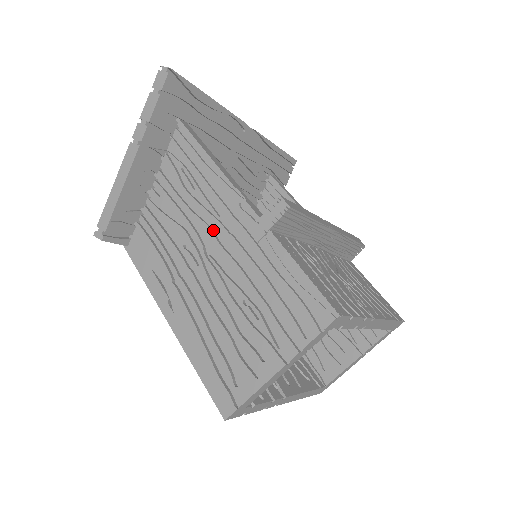
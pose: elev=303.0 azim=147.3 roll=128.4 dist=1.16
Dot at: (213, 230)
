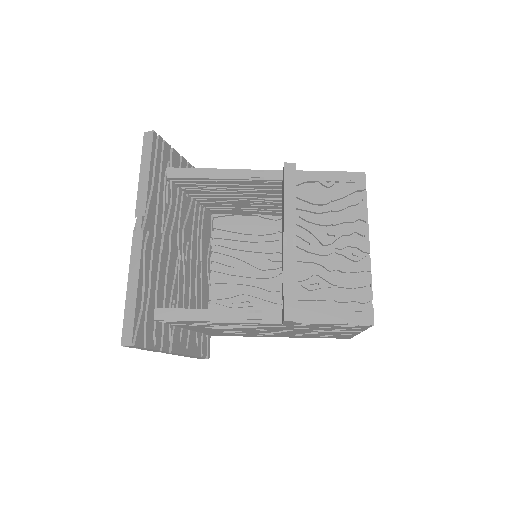
Dot at: occluded
